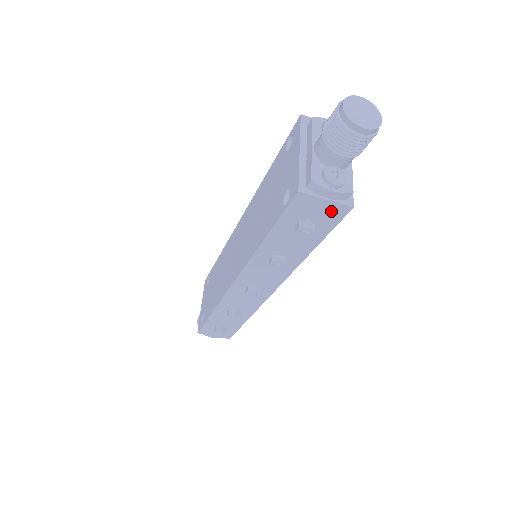
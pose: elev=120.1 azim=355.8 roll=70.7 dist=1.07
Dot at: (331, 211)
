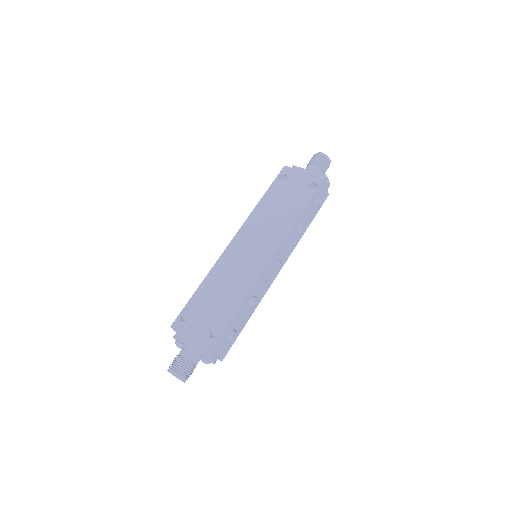
Dot at: (325, 195)
